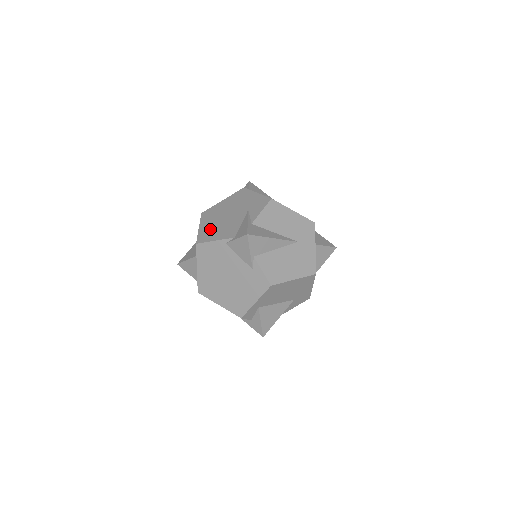
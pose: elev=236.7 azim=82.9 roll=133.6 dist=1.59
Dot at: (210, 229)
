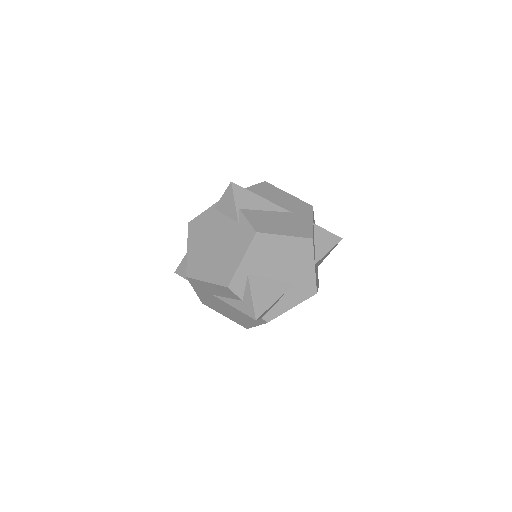
Dot at: occluded
